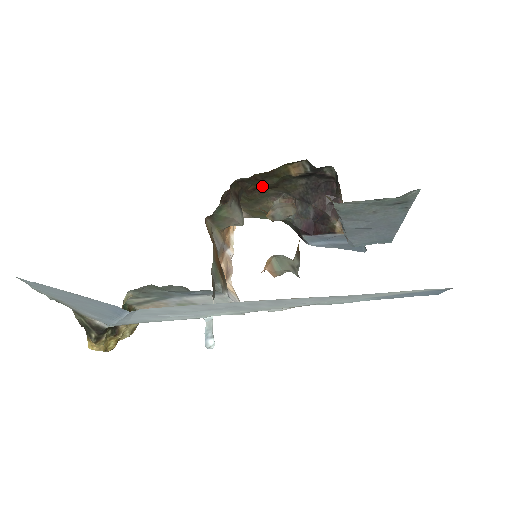
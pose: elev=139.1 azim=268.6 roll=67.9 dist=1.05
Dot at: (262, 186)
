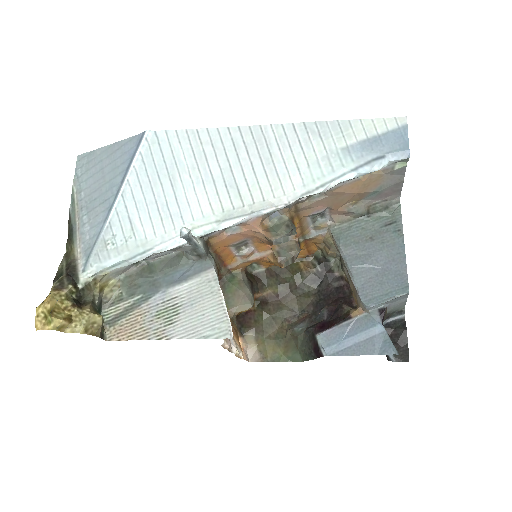
Dot at: (276, 289)
